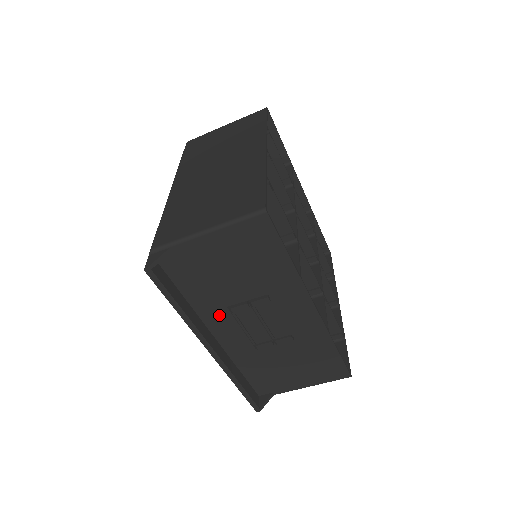
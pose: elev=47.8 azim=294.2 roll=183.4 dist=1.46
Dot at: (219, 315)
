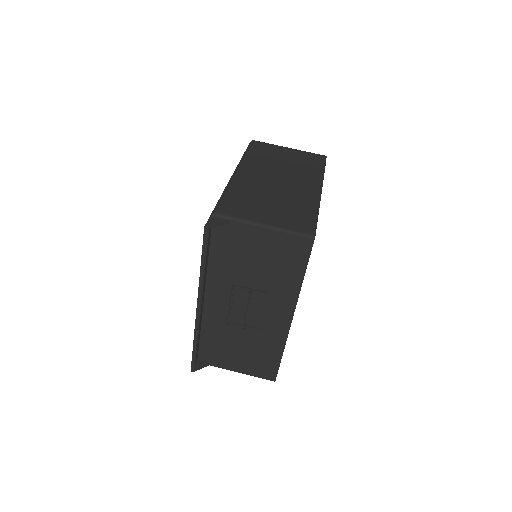
Dot at: (222, 286)
